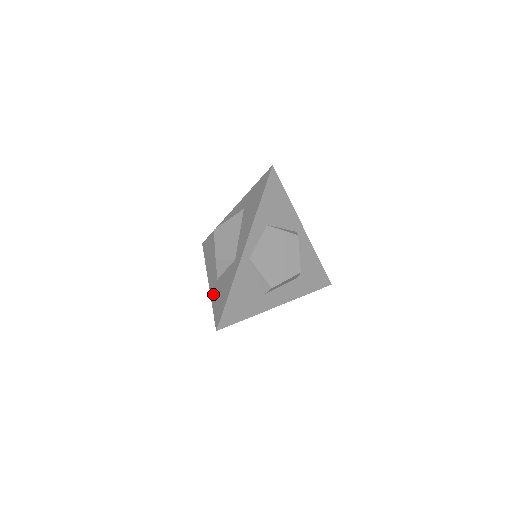
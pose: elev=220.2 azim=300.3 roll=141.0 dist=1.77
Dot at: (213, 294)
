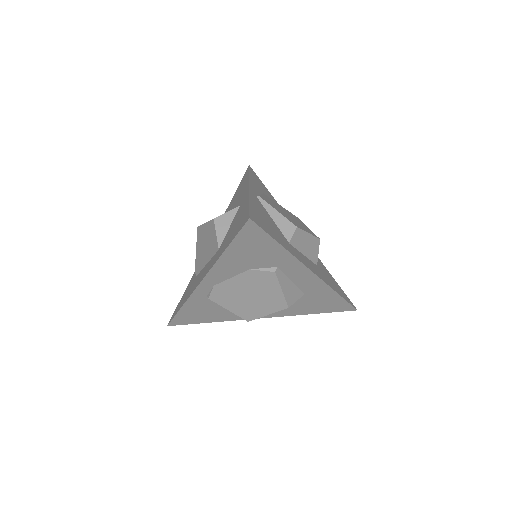
Dot at: (219, 254)
